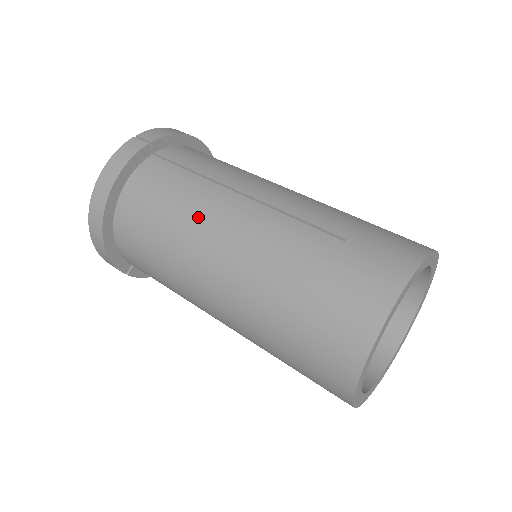
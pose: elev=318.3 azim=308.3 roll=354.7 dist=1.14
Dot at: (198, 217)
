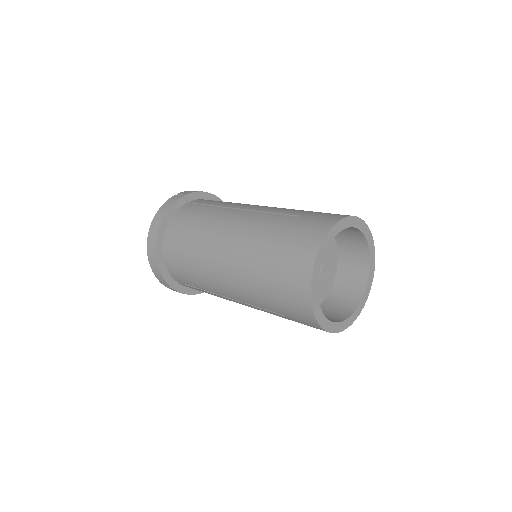
Dot at: (213, 225)
